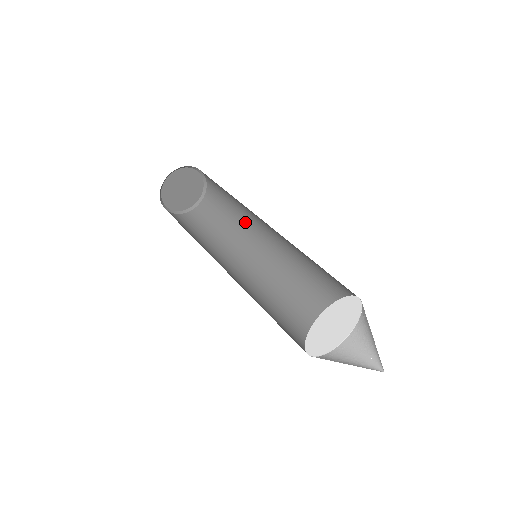
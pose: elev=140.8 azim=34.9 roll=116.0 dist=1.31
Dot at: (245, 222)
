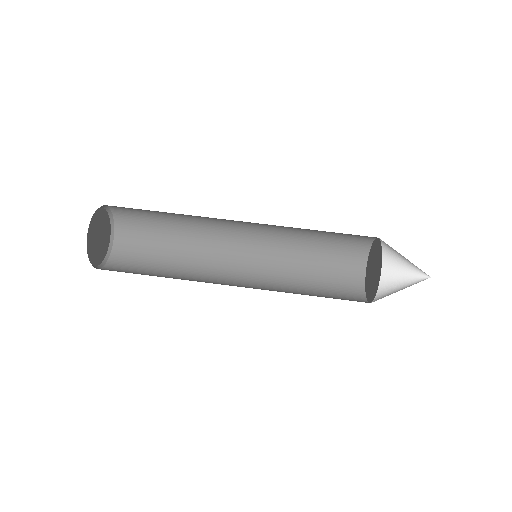
Dot at: (195, 217)
